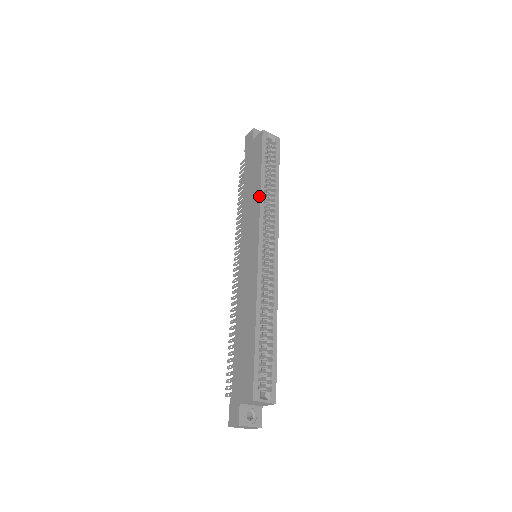
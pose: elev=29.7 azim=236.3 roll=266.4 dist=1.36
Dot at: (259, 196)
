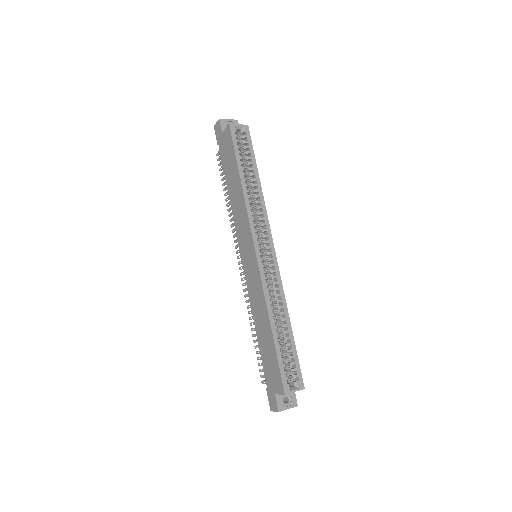
Dot at: (244, 201)
